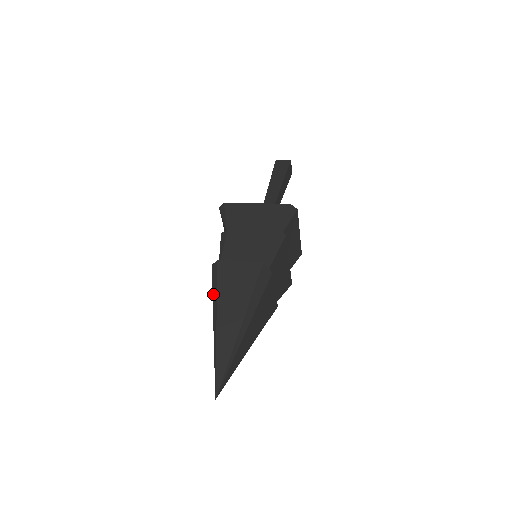
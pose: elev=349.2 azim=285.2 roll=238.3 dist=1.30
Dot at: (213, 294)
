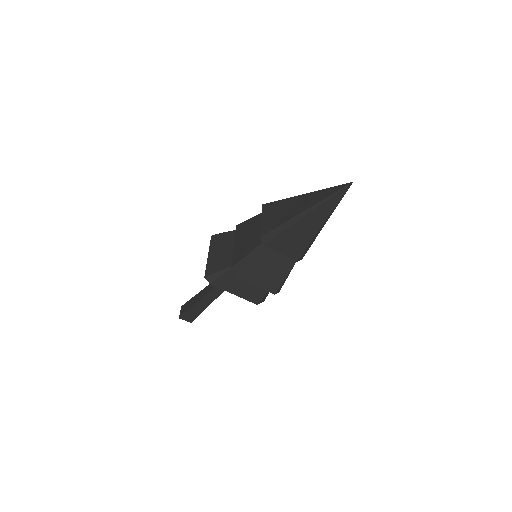
Dot at: (283, 199)
